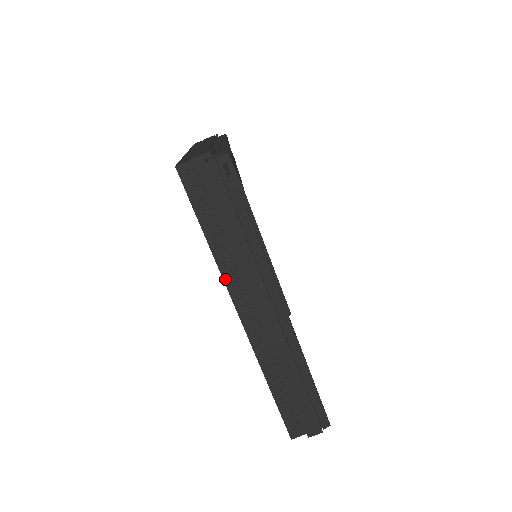
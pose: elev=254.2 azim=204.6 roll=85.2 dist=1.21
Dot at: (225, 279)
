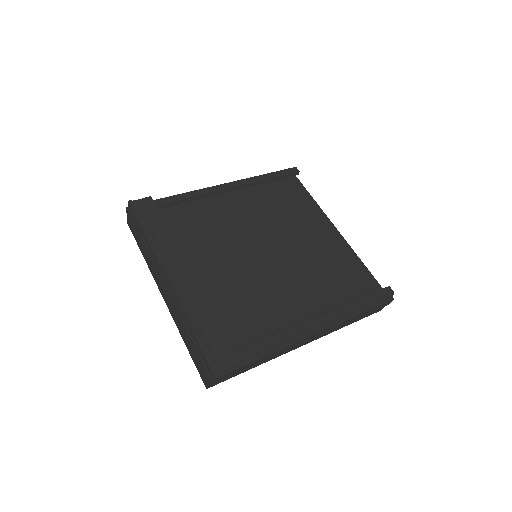
Dot at: occluded
